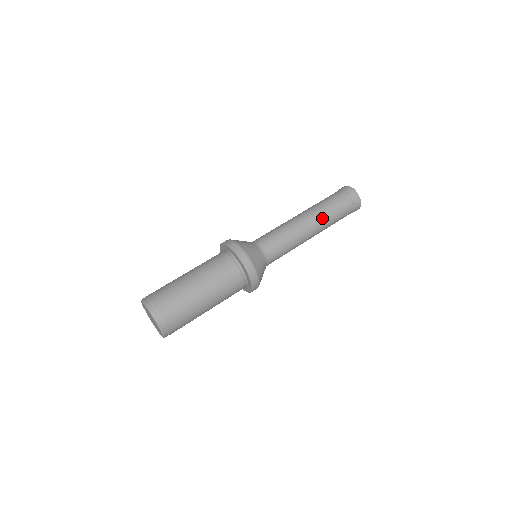
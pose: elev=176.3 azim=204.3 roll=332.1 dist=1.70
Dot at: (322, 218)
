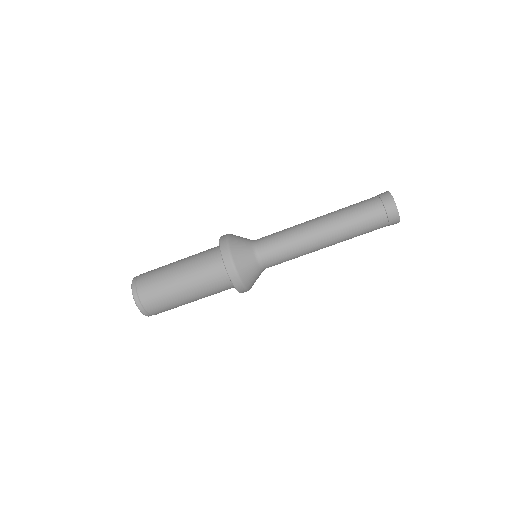
Dot at: (337, 224)
